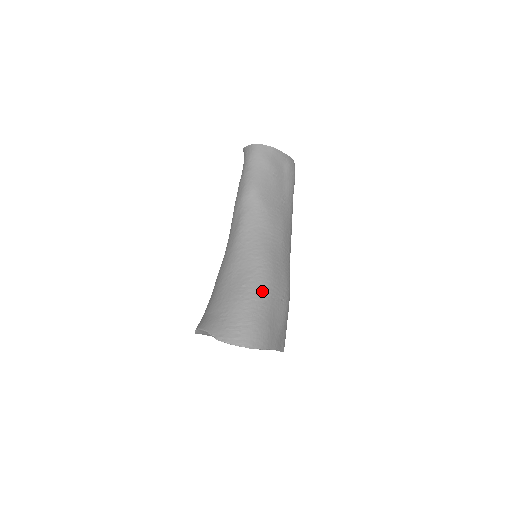
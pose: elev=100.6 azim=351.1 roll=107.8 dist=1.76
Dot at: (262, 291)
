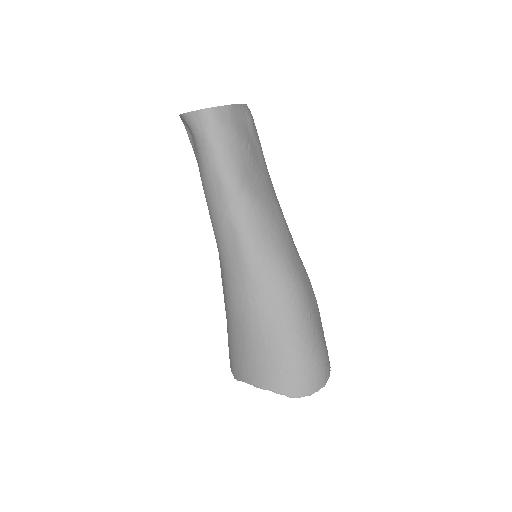
Dot at: (307, 315)
